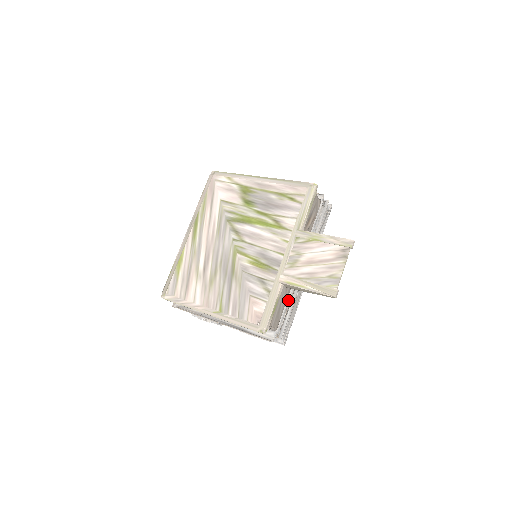
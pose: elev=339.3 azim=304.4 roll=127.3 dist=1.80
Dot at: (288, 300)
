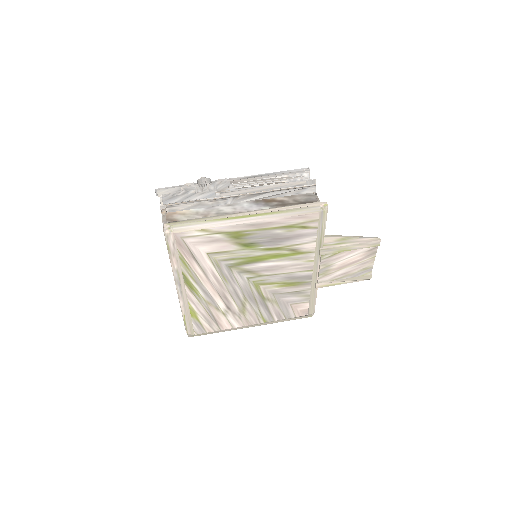
Dot at: occluded
